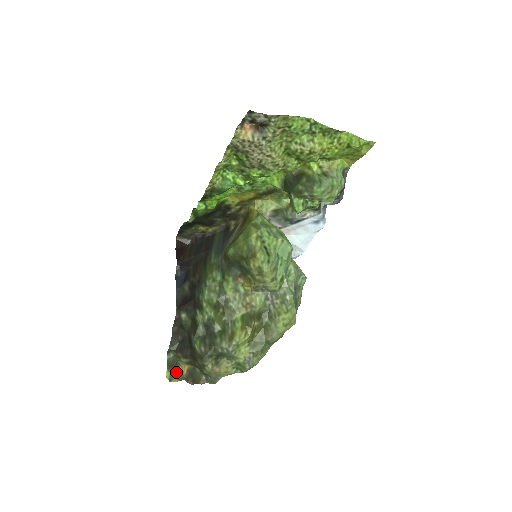
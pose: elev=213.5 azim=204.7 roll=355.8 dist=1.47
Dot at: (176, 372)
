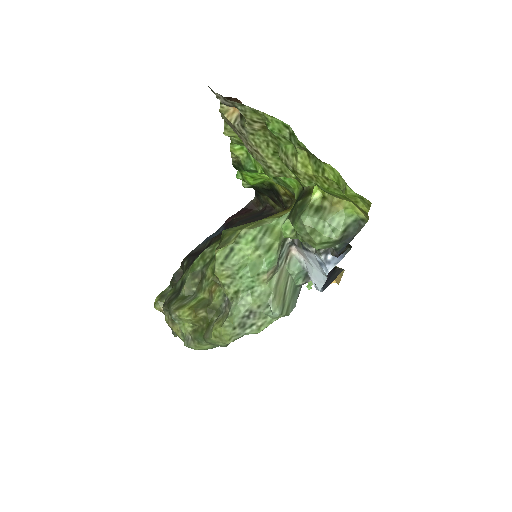
Dot at: (163, 303)
